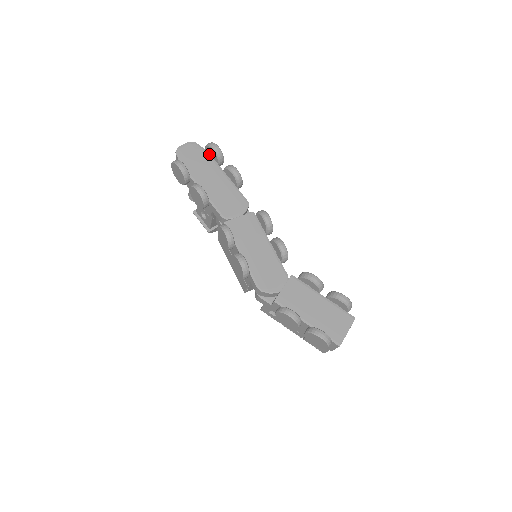
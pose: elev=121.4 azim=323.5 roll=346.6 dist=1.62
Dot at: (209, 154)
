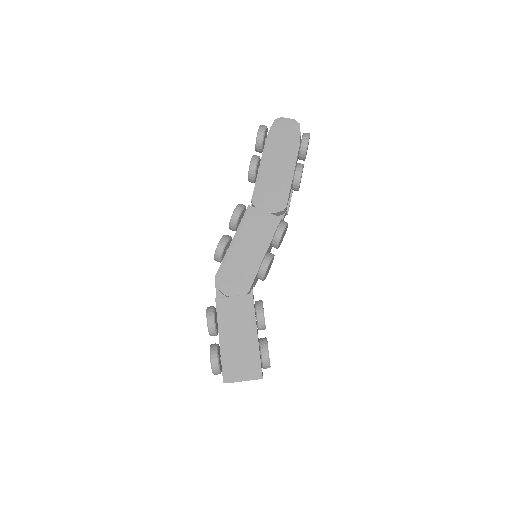
Dot at: occluded
